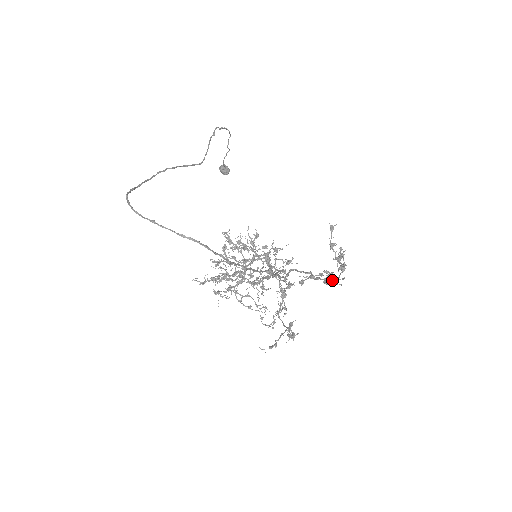
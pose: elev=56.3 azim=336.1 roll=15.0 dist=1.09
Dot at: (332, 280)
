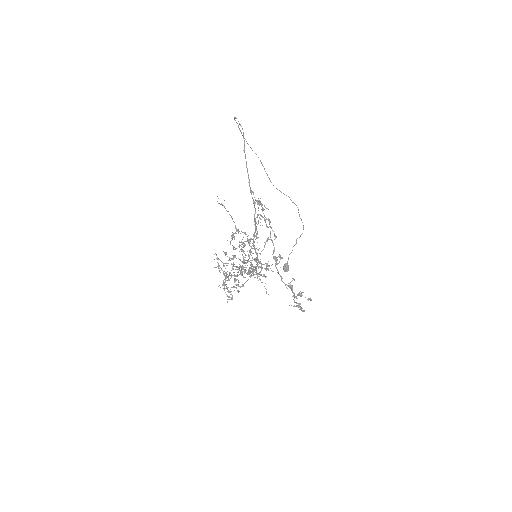
Dot at: occluded
